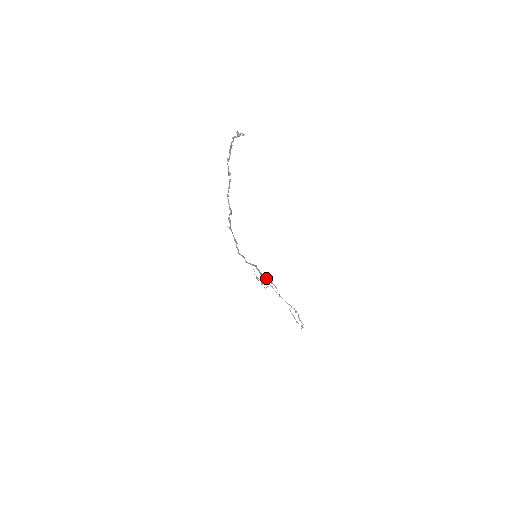
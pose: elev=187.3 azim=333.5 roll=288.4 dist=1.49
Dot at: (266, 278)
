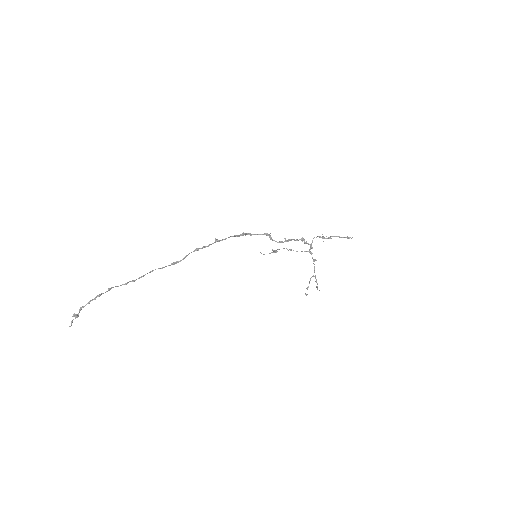
Dot at: (321, 237)
